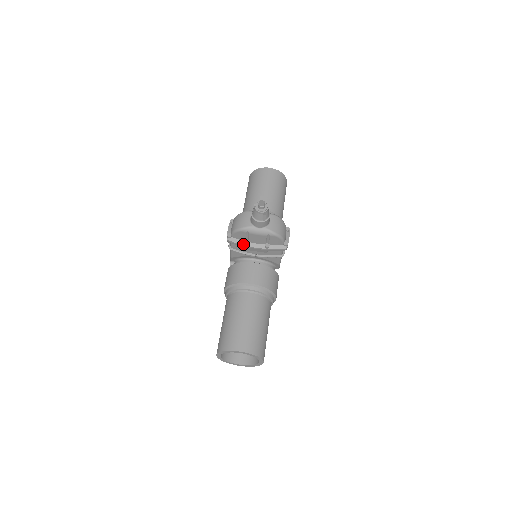
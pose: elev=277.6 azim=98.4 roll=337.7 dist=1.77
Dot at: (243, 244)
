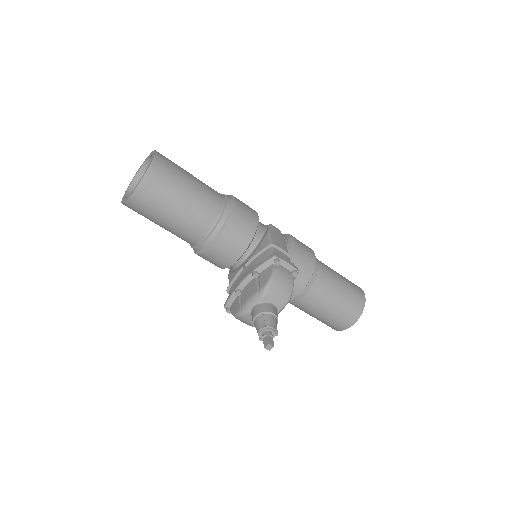
Dot at: occluded
